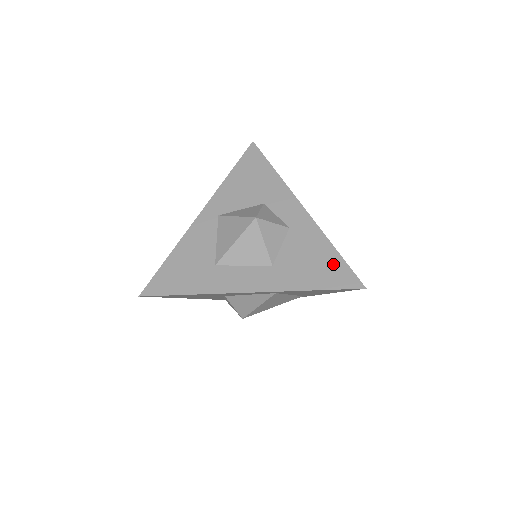
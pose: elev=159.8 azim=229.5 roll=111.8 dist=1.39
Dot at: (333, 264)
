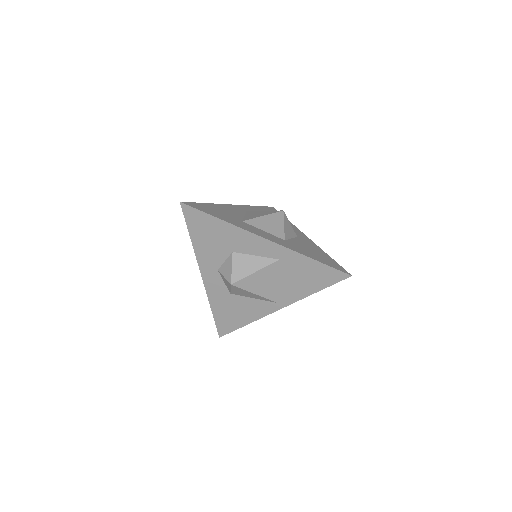
Dot at: (328, 259)
